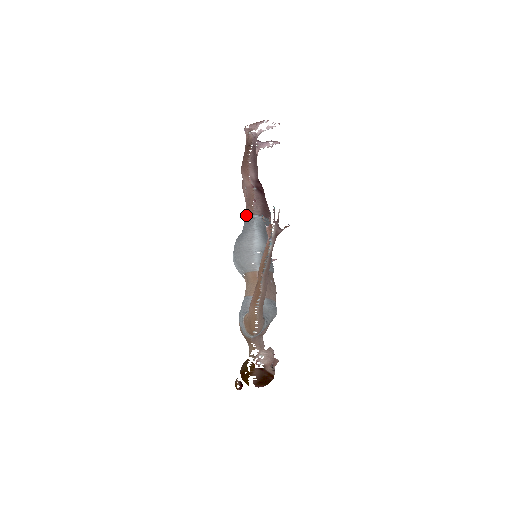
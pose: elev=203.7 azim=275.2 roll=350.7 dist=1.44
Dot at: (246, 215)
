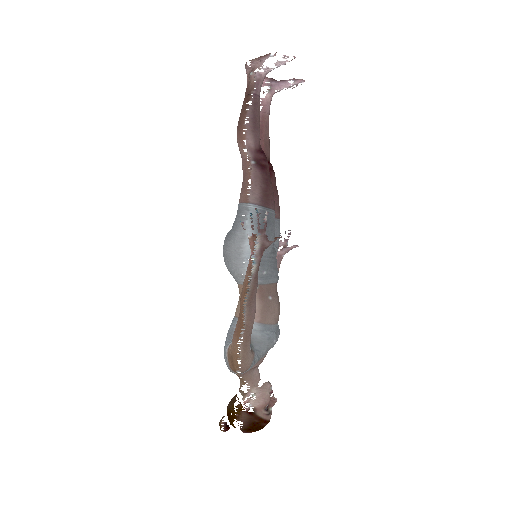
Dot at: (239, 202)
